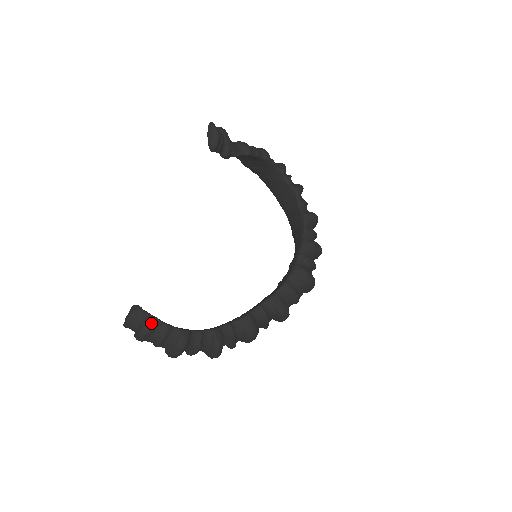
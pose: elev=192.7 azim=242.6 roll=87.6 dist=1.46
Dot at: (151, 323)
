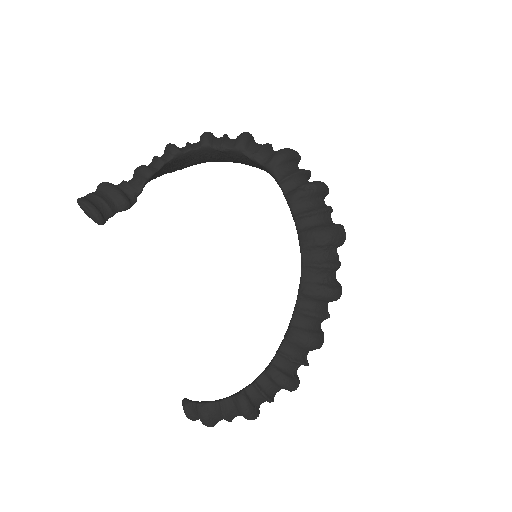
Dot at: (202, 412)
